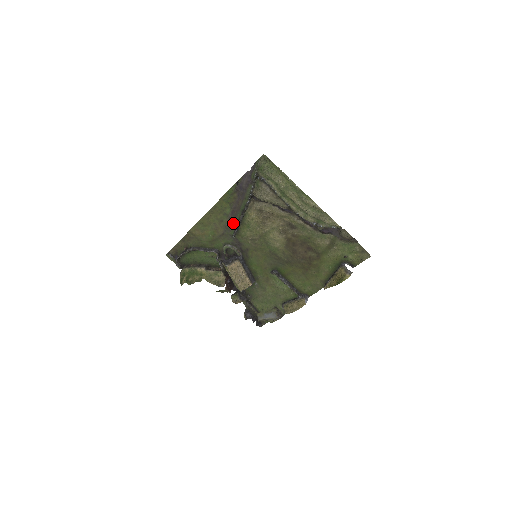
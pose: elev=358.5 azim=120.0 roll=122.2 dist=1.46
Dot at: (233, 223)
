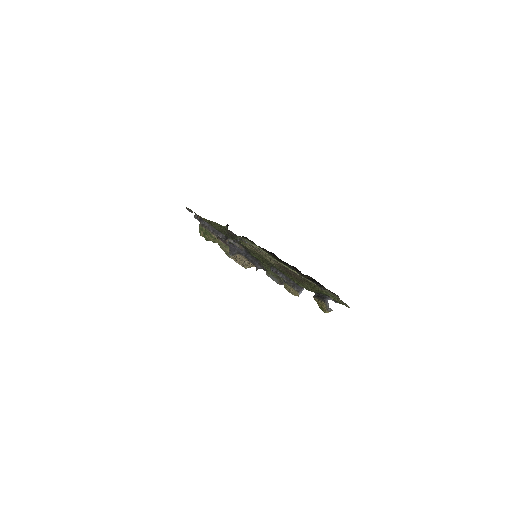
Dot at: (231, 236)
